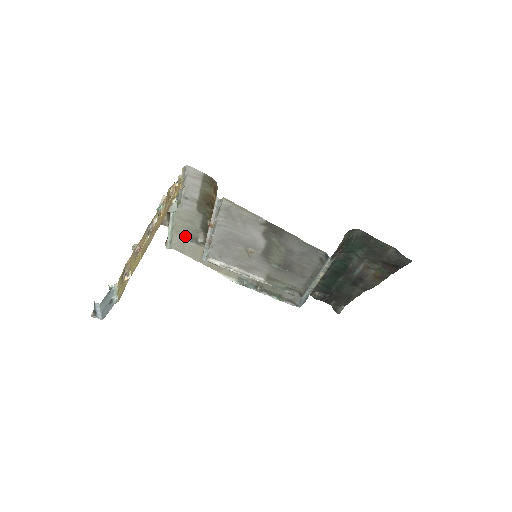
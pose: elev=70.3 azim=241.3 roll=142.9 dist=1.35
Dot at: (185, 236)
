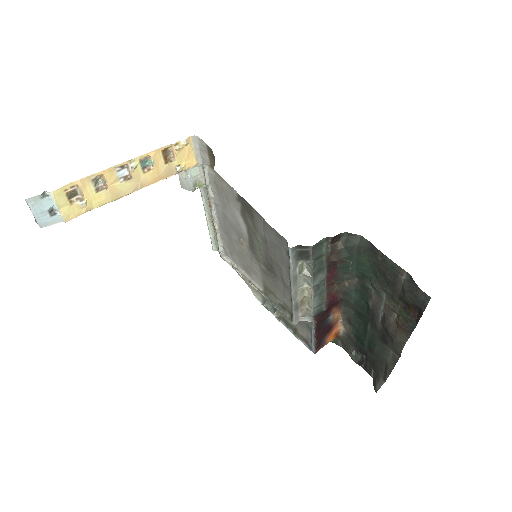
Dot at: occluded
